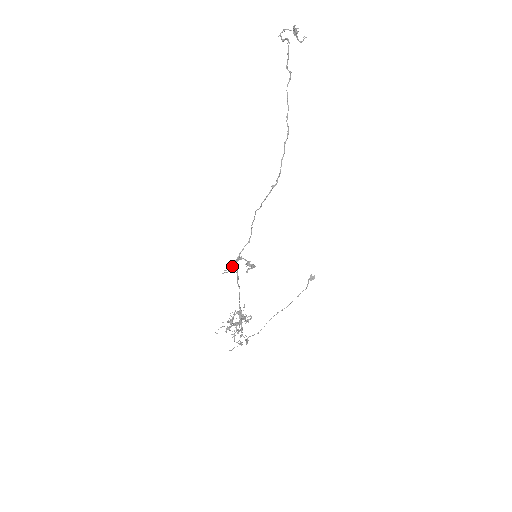
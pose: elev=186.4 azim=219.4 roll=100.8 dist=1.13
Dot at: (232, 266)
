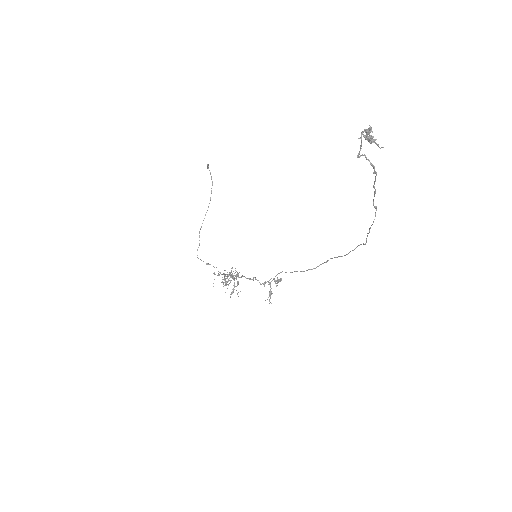
Dot at: occluded
